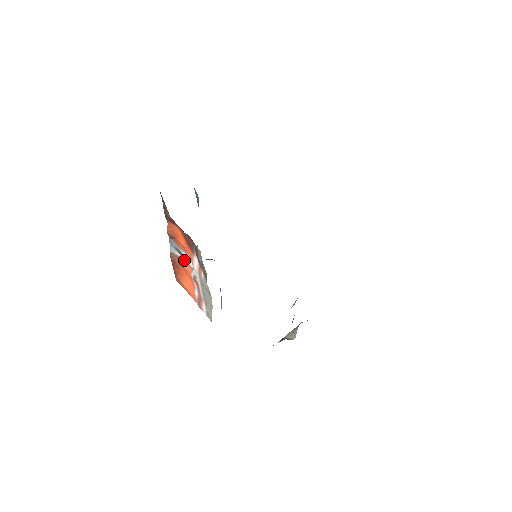
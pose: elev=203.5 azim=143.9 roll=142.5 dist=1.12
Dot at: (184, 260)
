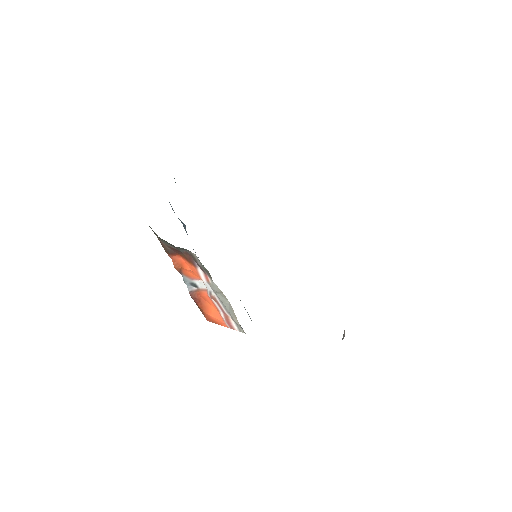
Dot at: (200, 289)
